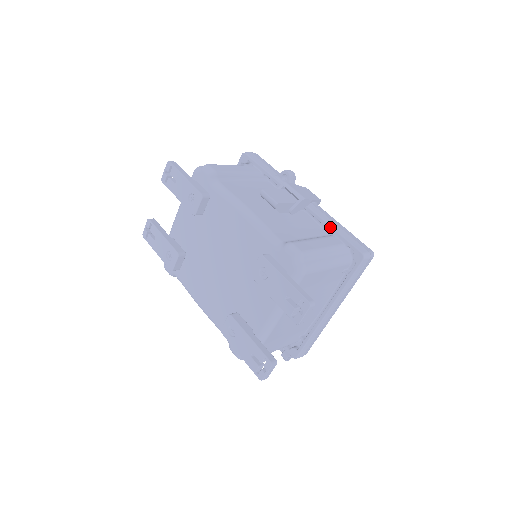
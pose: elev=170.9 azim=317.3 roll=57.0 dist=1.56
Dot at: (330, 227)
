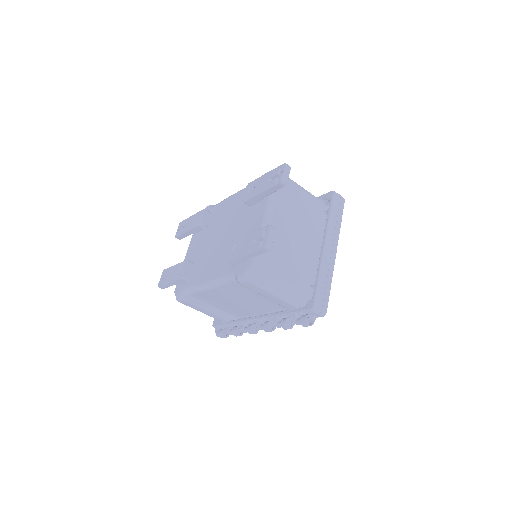
Dot at: occluded
